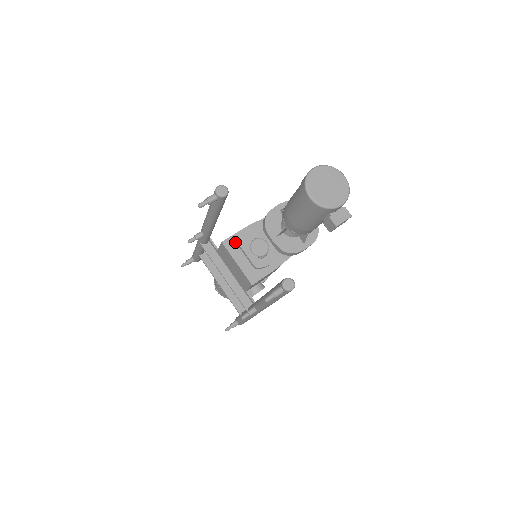
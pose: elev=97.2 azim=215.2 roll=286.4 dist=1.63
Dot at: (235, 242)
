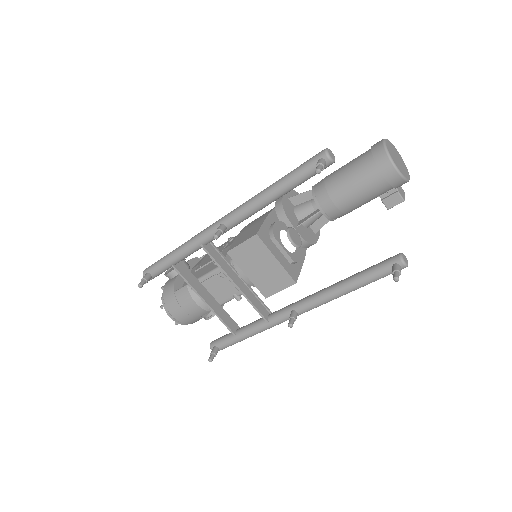
Dot at: (266, 234)
